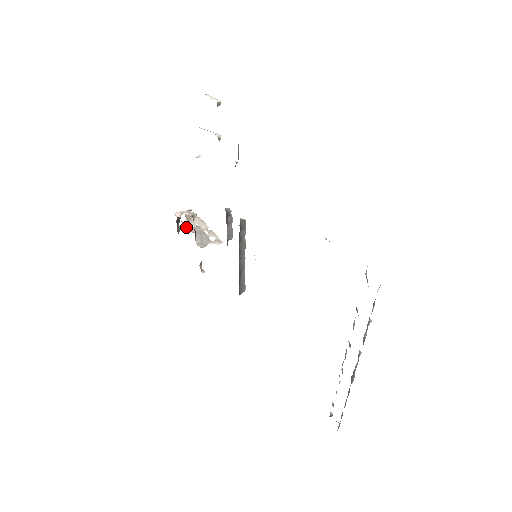
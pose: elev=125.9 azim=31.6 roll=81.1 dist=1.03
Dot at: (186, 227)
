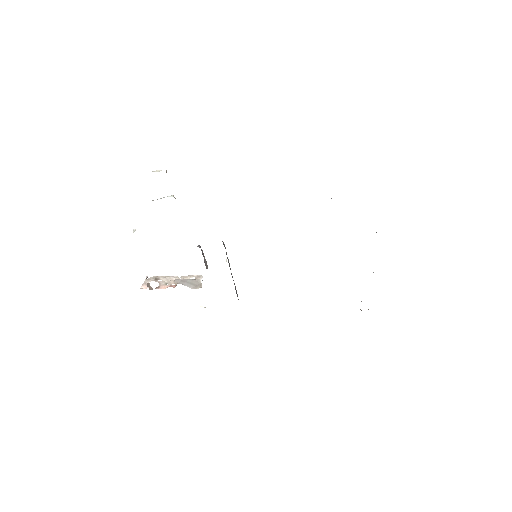
Dot at: occluded
